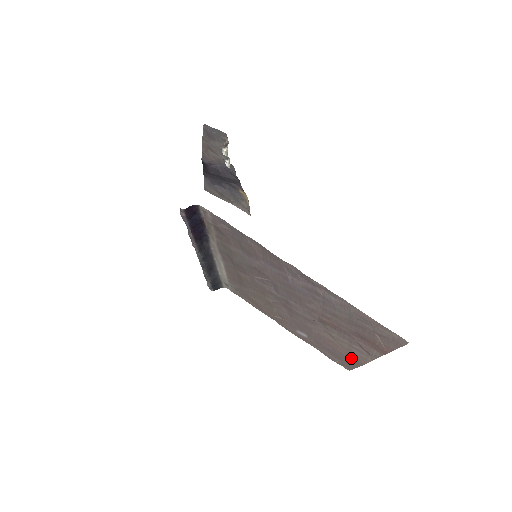
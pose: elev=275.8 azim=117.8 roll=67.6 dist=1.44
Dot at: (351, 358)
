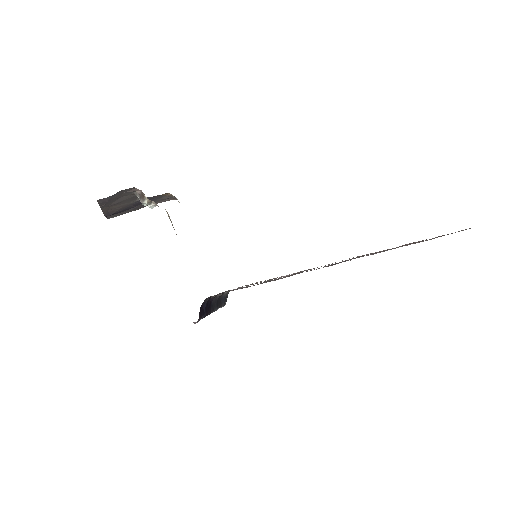
Dot at: occluded
